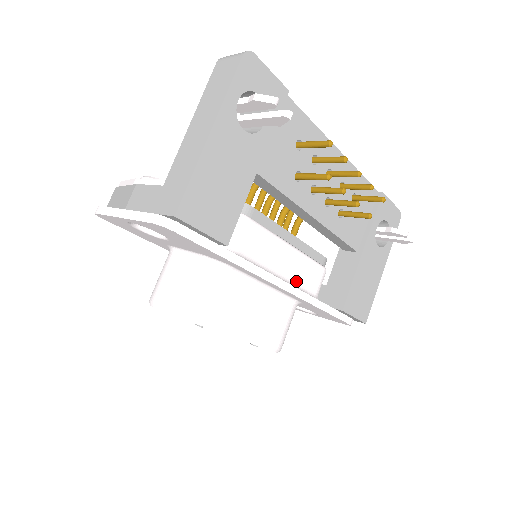
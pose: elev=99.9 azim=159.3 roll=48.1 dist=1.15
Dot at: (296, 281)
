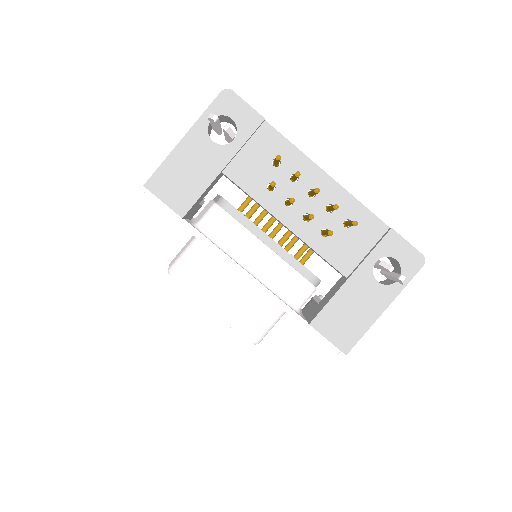
Dot at: (267, 279)
